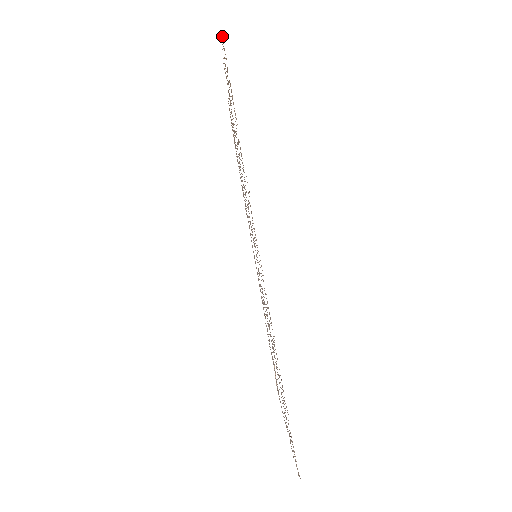
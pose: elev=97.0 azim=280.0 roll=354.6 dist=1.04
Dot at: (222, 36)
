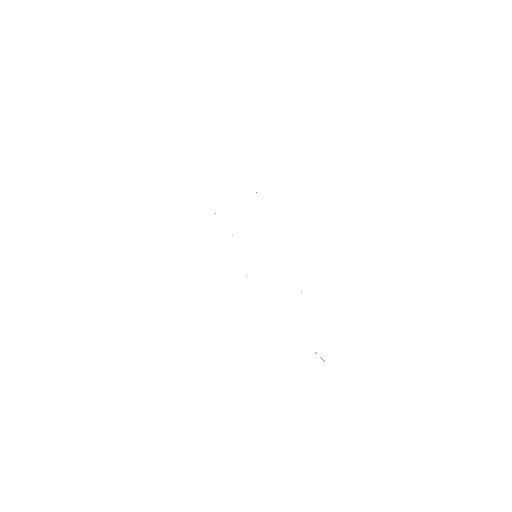
Dot at: occluded
